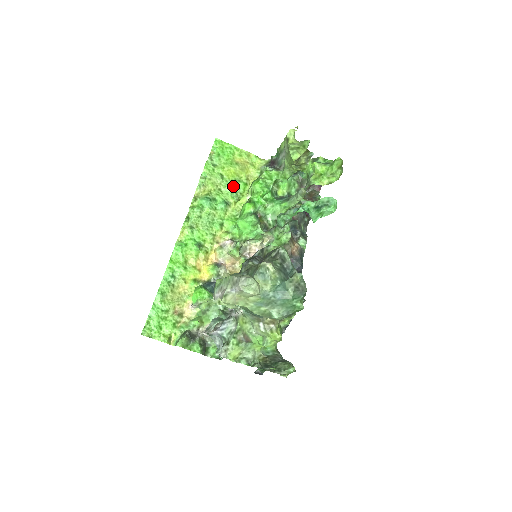
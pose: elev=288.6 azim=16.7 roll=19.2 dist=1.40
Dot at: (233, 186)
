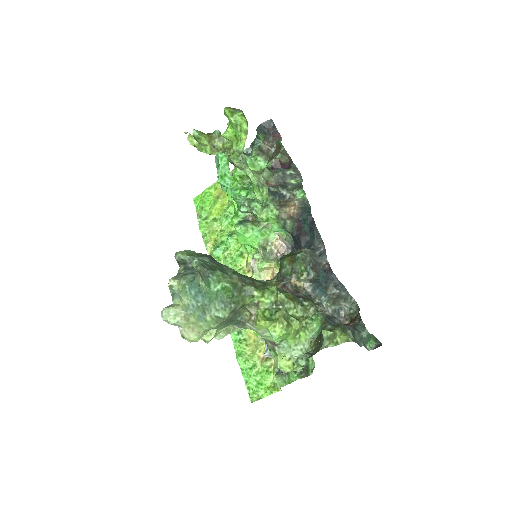
Dot at: (226, 217)
